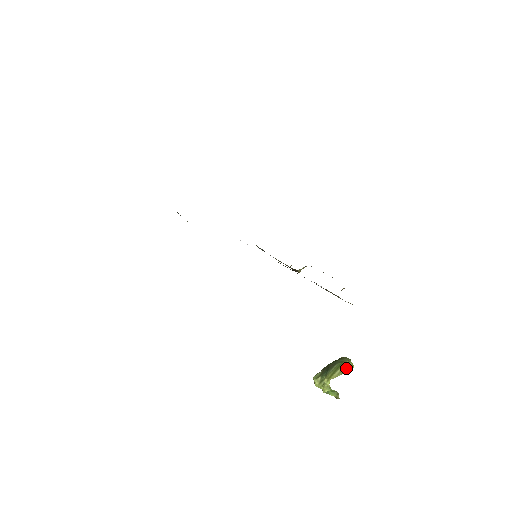
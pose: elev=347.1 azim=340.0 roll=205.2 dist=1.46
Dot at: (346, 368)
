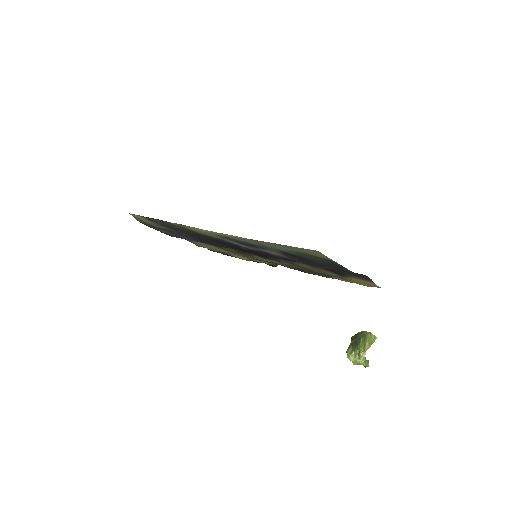
Dot at: (371, 340)
